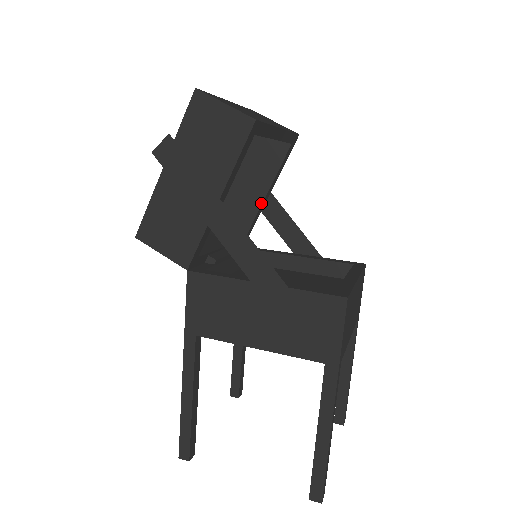
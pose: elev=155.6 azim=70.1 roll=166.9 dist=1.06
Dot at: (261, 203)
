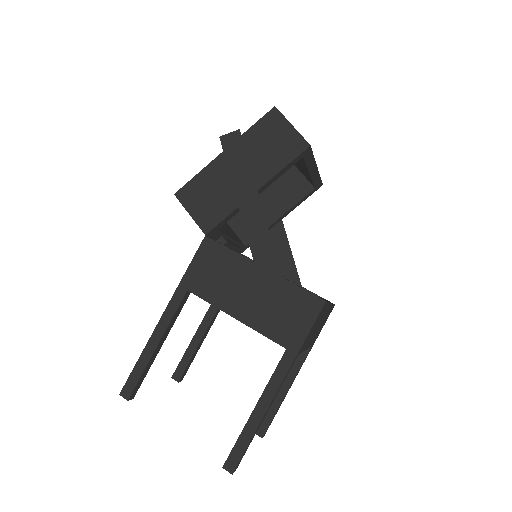
Dot at: (272, 223)
